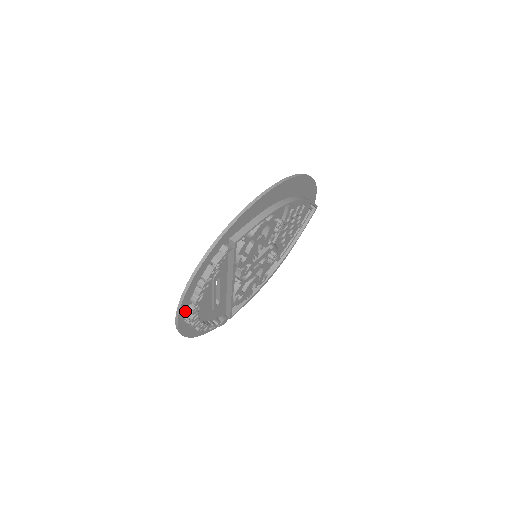
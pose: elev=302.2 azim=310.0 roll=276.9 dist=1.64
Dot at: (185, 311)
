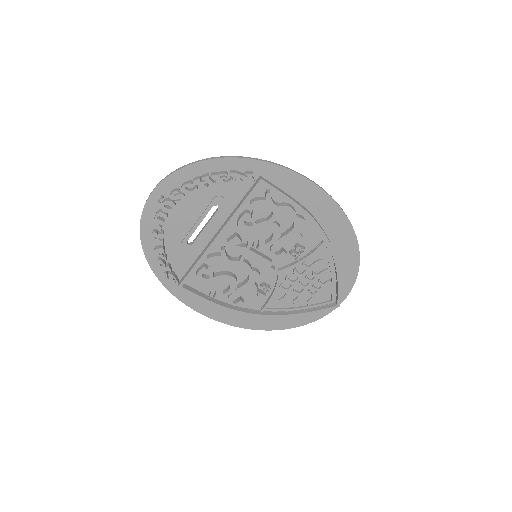
Dot at: (169, 189)
